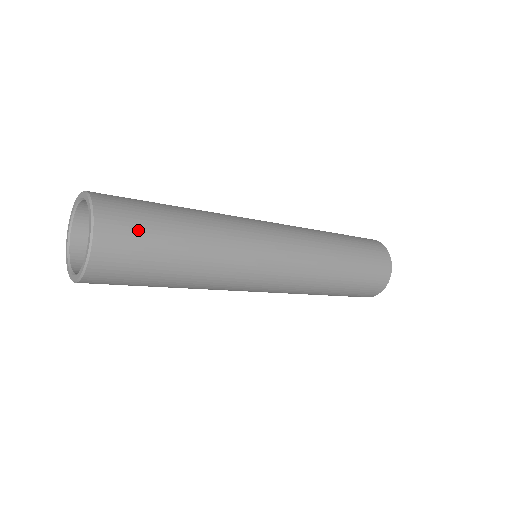
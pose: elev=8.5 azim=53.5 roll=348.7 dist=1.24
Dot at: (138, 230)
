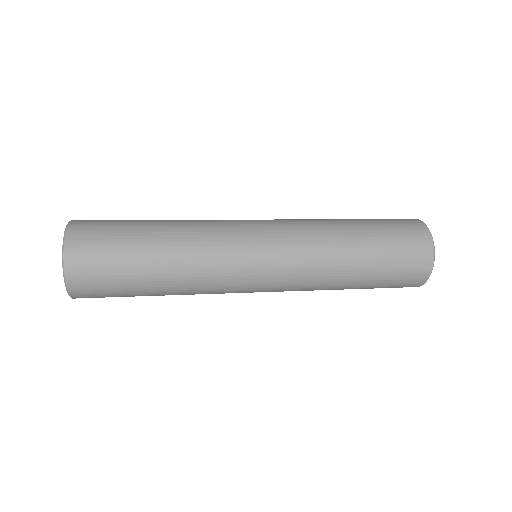
Dot at: (108, 292)
